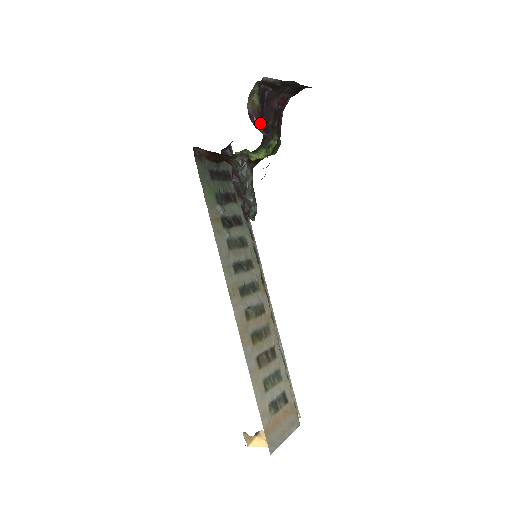
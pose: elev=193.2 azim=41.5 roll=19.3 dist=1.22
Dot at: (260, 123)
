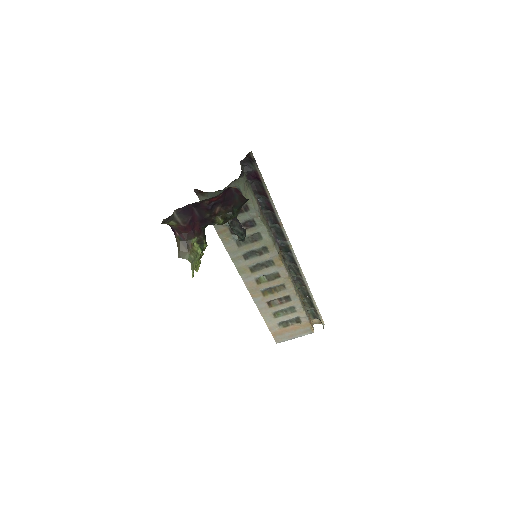
Dot at: (181, 235)
